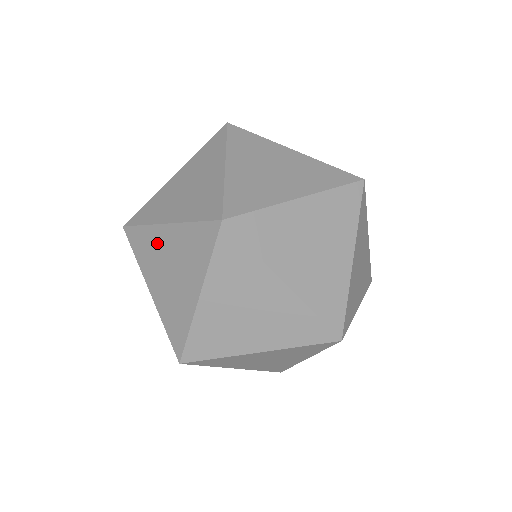
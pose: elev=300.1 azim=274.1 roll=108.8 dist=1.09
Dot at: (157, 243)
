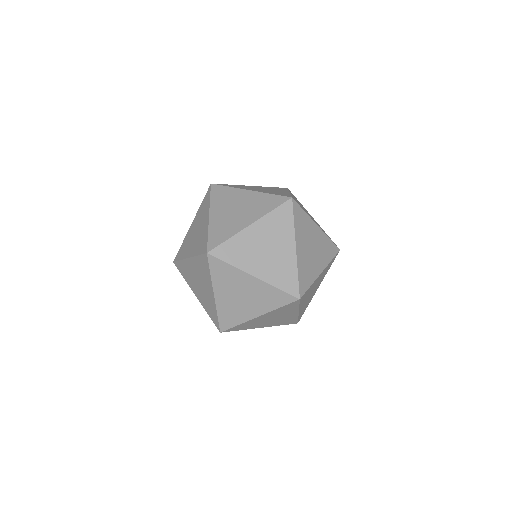
Dot at: (248, 241)
